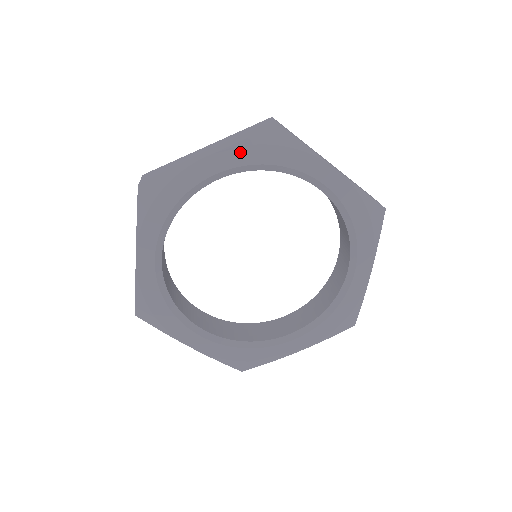
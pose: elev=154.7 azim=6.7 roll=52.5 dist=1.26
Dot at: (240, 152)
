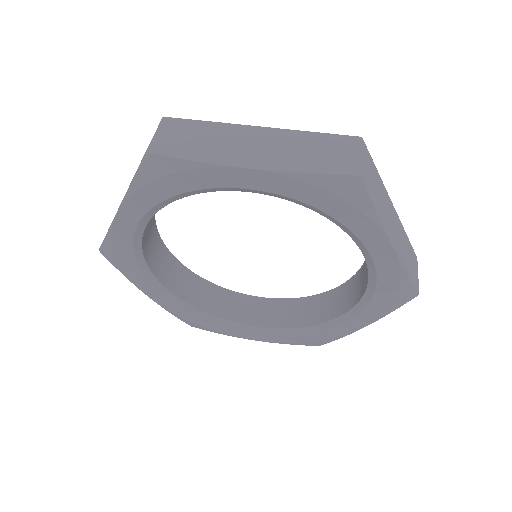
Dot at: (137, 198)
